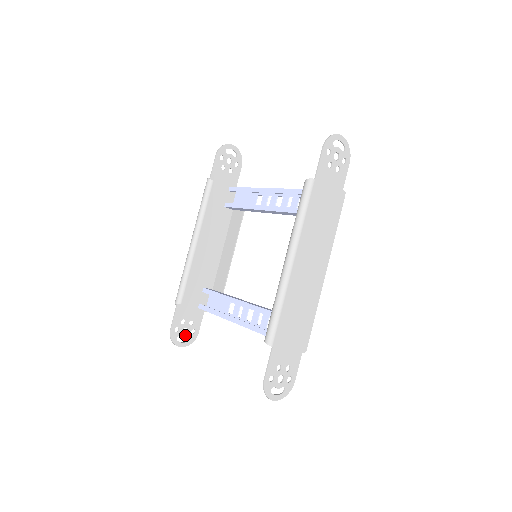
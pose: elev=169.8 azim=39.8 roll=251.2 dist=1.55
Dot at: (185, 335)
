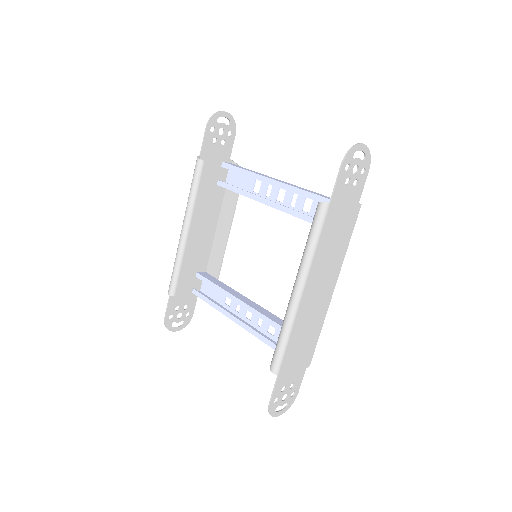
Dot at: (180, 320)
